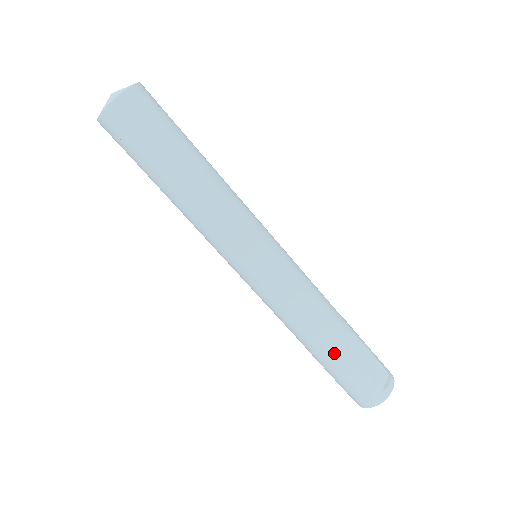
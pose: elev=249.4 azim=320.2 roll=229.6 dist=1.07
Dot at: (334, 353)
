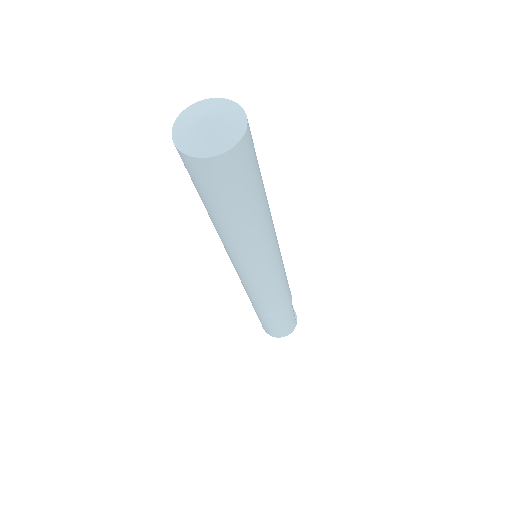
Dot at: (287, 311)
